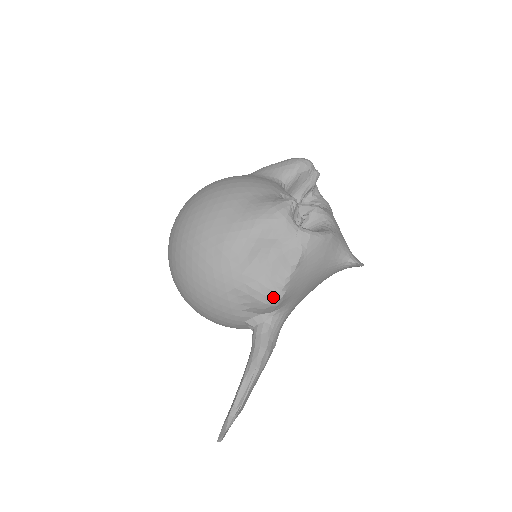
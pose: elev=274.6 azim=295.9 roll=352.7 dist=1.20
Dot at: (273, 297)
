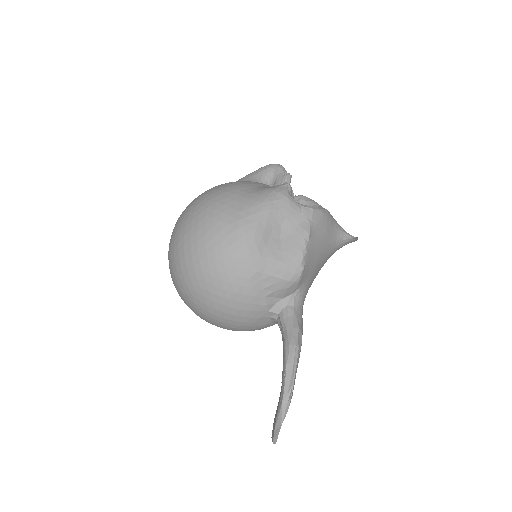
Dot at: (295, 272)
